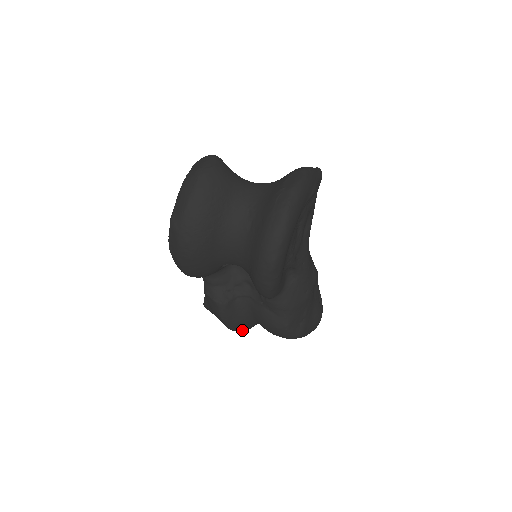
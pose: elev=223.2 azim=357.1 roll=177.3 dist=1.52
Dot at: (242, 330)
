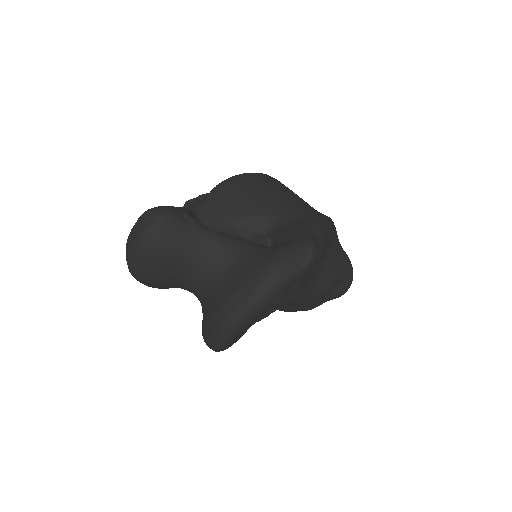
Dot at: occluded
